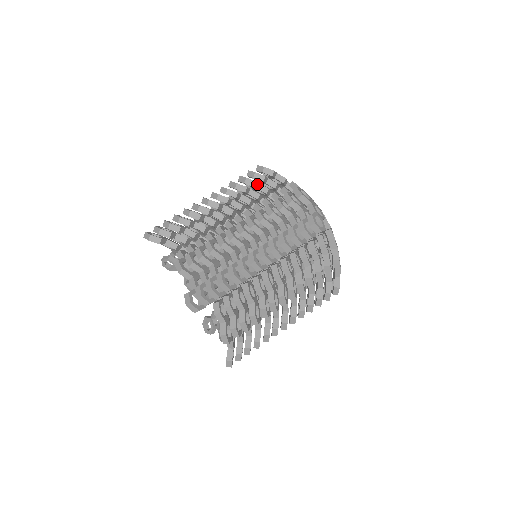
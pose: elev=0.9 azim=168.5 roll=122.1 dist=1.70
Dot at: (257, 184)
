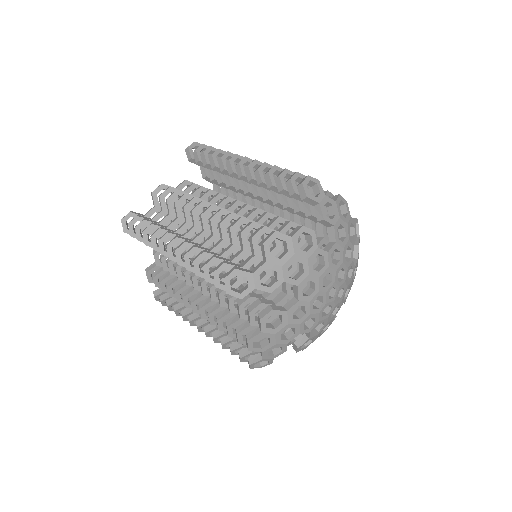
Dot at: occluded
